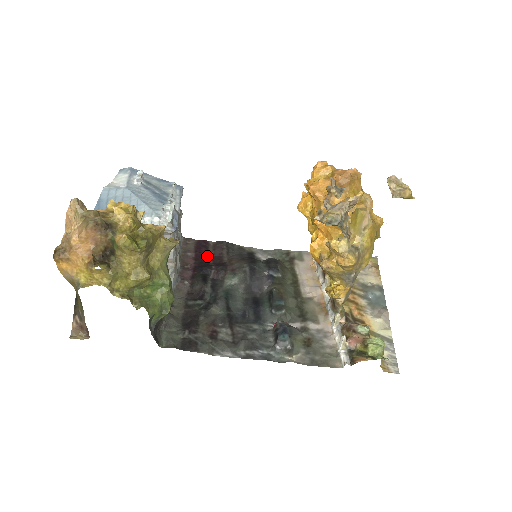
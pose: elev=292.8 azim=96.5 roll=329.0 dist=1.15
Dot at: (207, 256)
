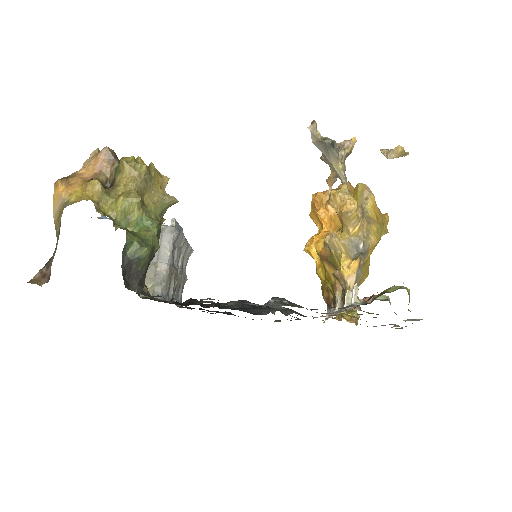
Dot at: (204, 309)
